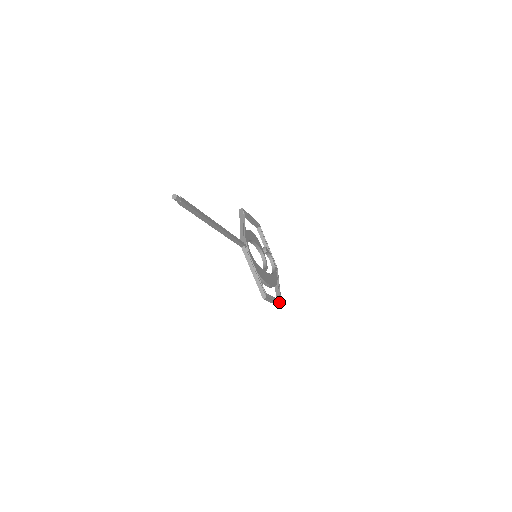
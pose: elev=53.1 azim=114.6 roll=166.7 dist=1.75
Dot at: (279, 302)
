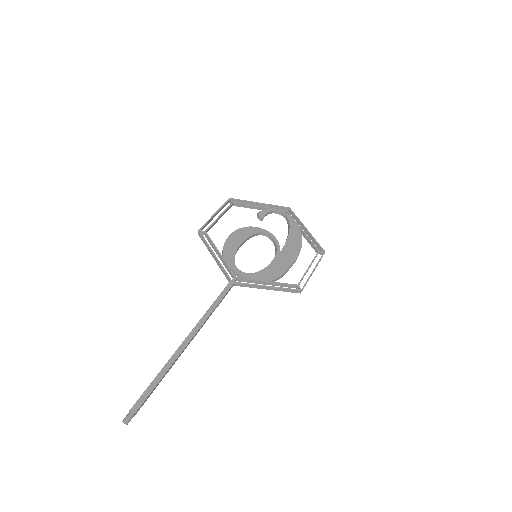
Dot at: (320, 253)
